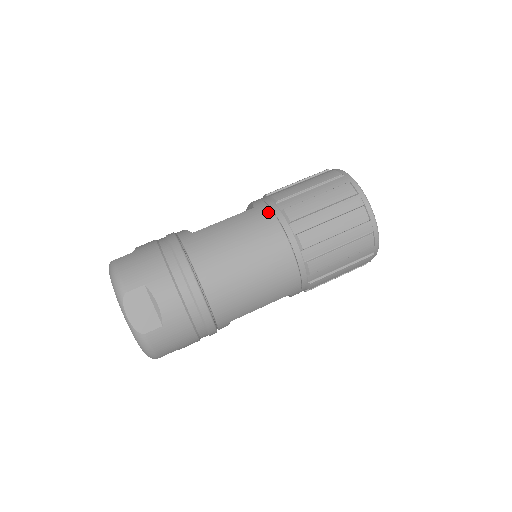
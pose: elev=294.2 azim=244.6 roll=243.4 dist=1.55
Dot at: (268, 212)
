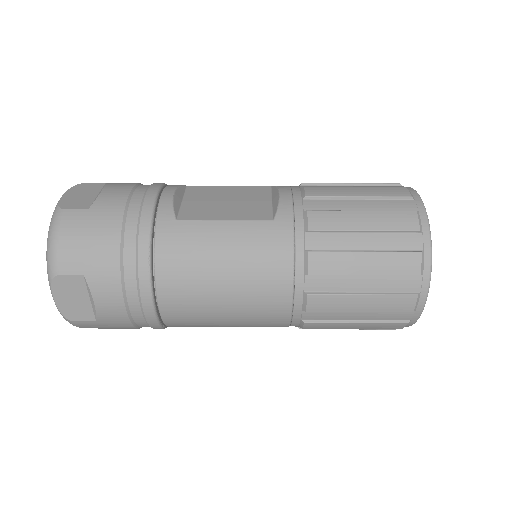
Dot at: (287, 243)
